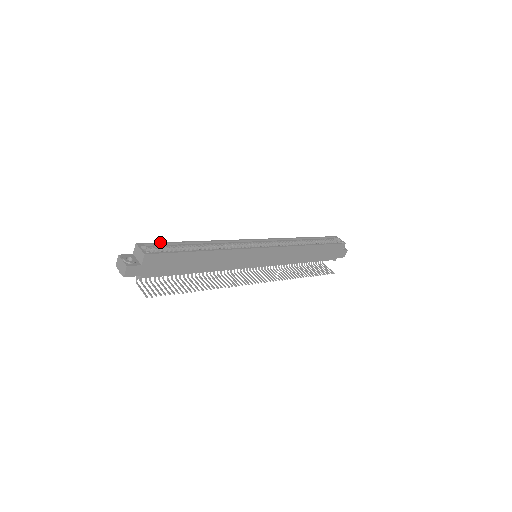
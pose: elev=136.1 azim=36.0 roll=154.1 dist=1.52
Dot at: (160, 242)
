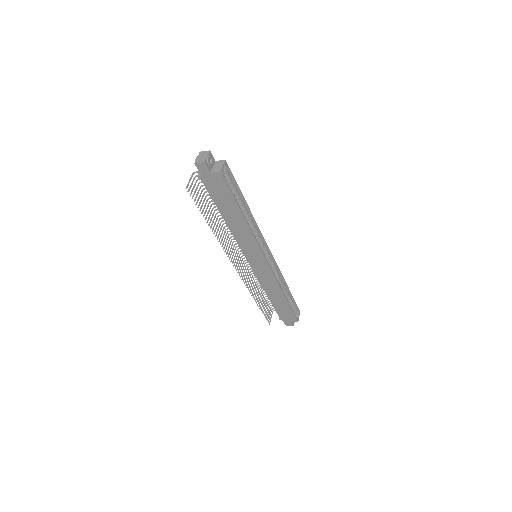
Dot at: occluded
